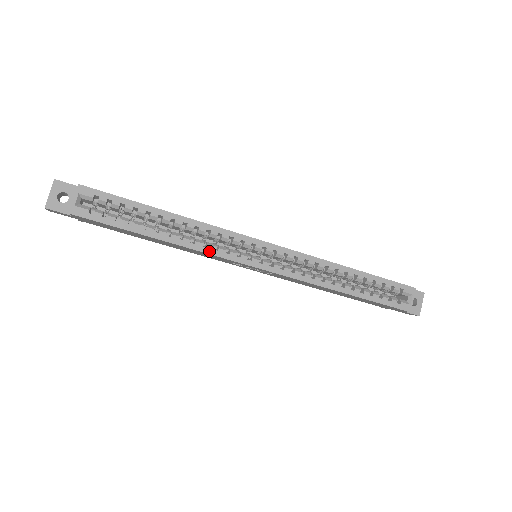
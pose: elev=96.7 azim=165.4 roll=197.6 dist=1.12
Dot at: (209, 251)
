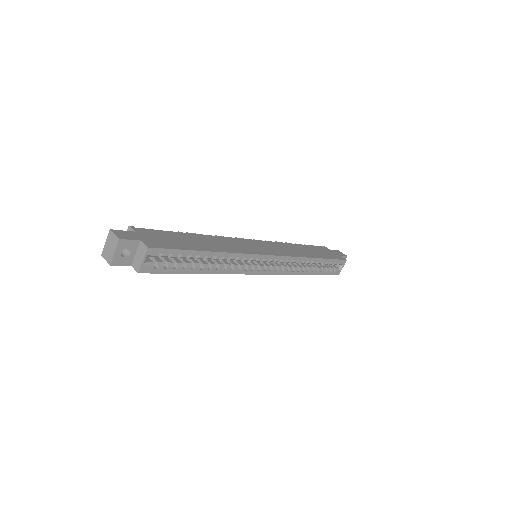
Dot at: (235, 272)
